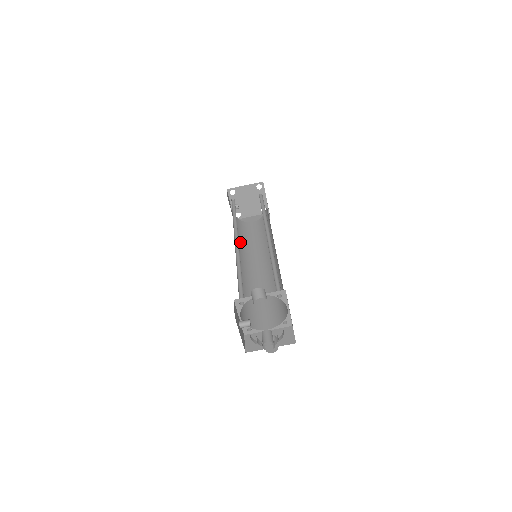
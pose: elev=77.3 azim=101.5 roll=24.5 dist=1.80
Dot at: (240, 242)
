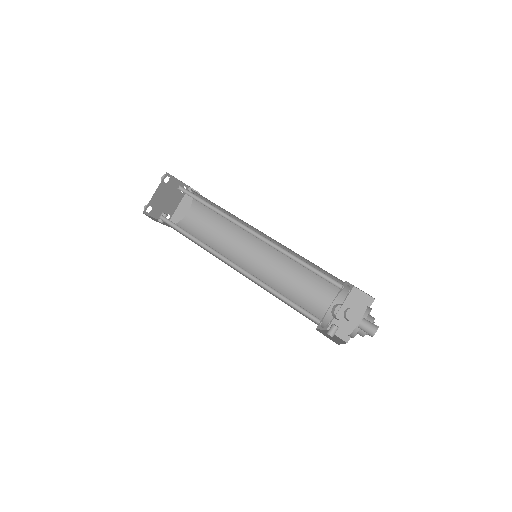
Dot at: occluded
